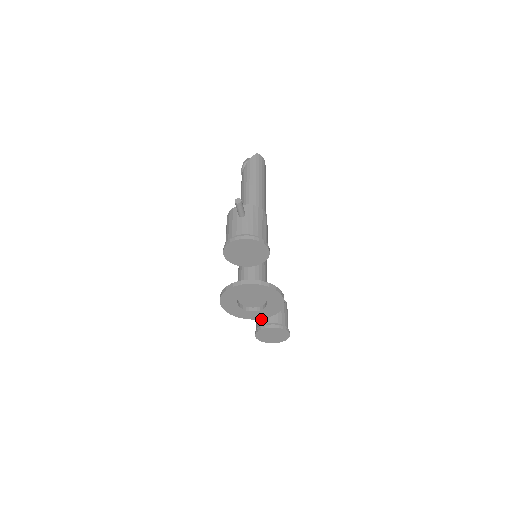
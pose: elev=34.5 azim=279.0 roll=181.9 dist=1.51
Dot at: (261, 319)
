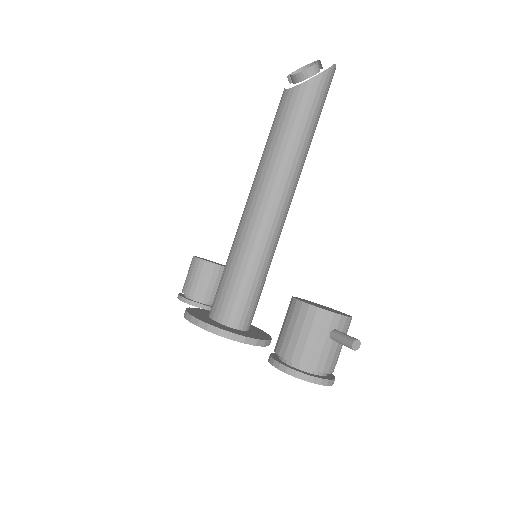
Dot at: (200, 291)
